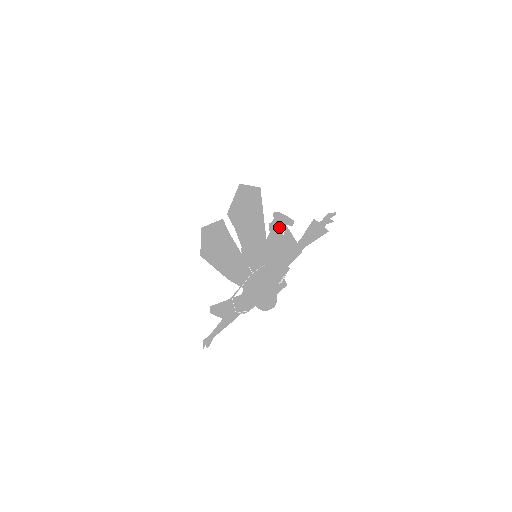
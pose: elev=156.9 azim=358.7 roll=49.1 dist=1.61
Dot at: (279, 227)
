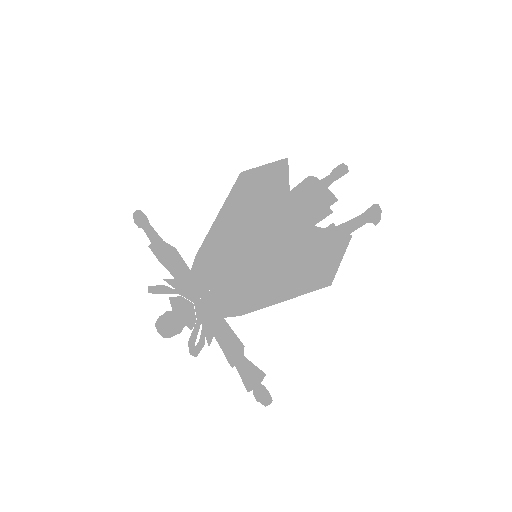
Dot at: occluded
